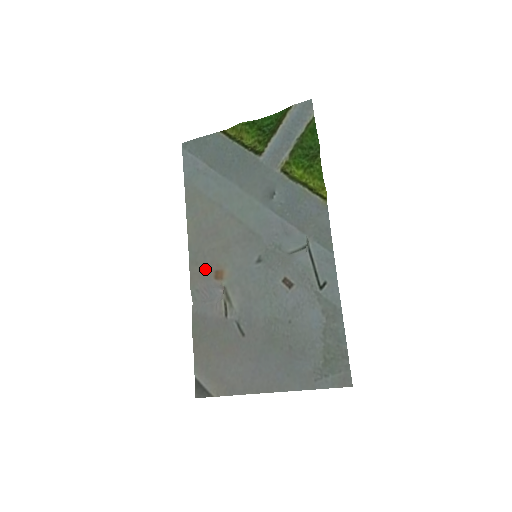
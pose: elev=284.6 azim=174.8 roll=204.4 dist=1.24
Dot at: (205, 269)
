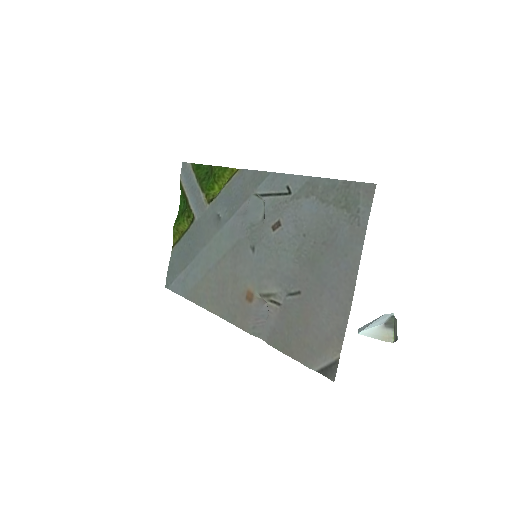
Dot at: (241, 309)
